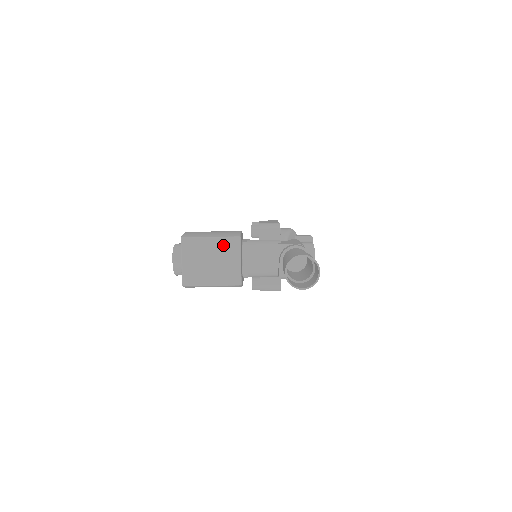
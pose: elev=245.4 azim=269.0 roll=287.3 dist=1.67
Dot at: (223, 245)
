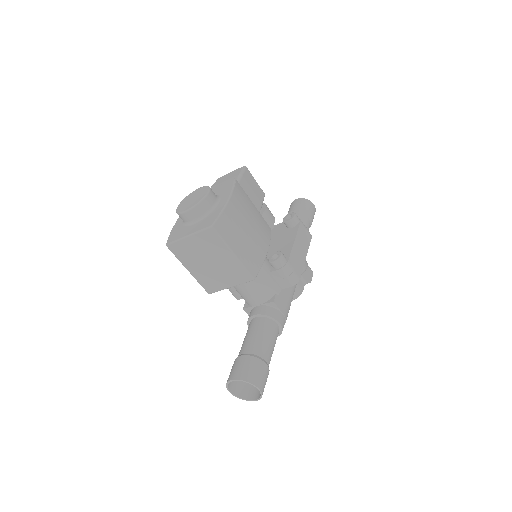
Dot at: (235, 268)
